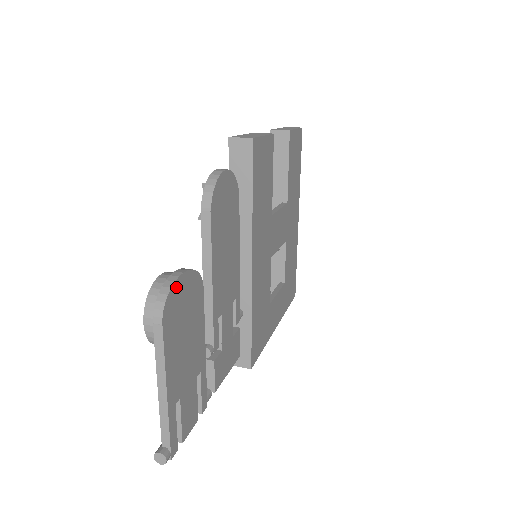
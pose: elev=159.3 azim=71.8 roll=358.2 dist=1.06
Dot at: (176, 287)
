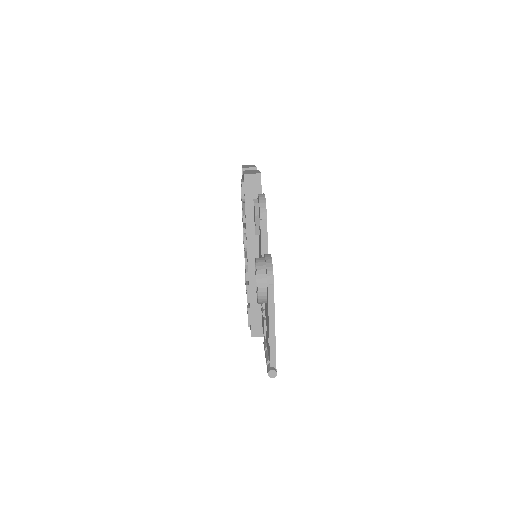
Dot at: occluded
